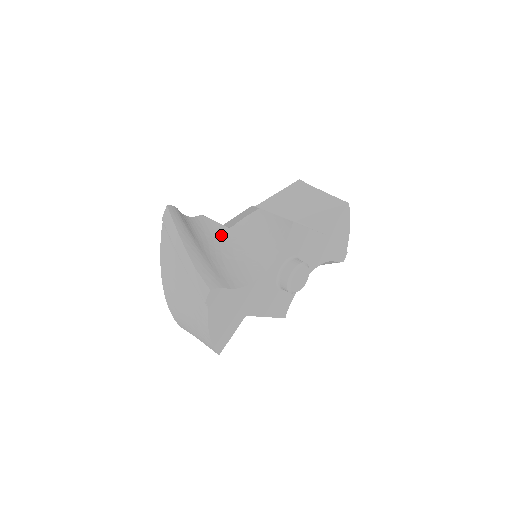
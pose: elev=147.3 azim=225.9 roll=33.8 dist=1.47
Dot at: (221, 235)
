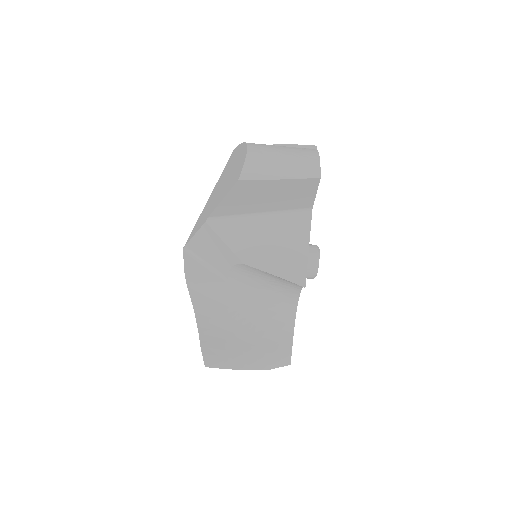
Dot at: (230, 296)
